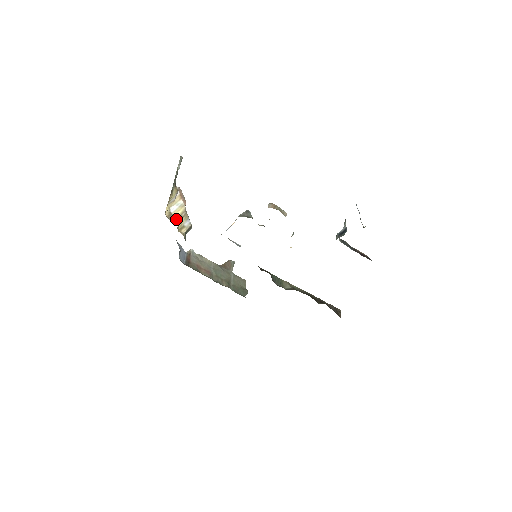
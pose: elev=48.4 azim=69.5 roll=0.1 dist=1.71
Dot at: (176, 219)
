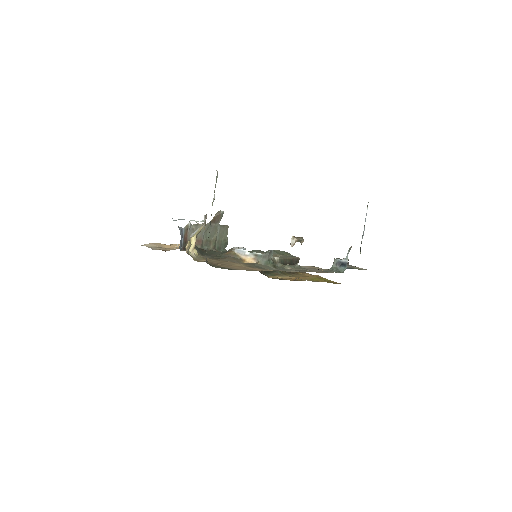
Dot at: (193, 244)
